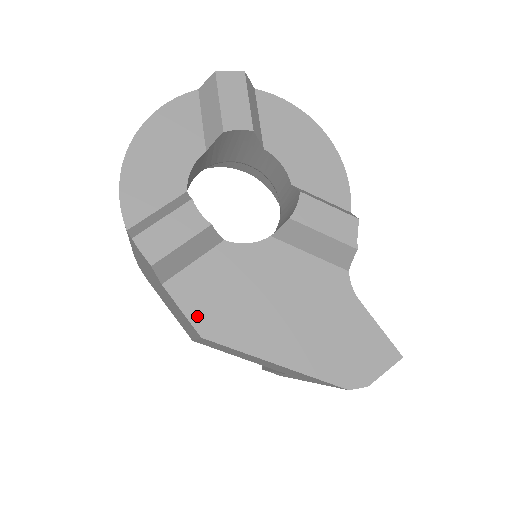
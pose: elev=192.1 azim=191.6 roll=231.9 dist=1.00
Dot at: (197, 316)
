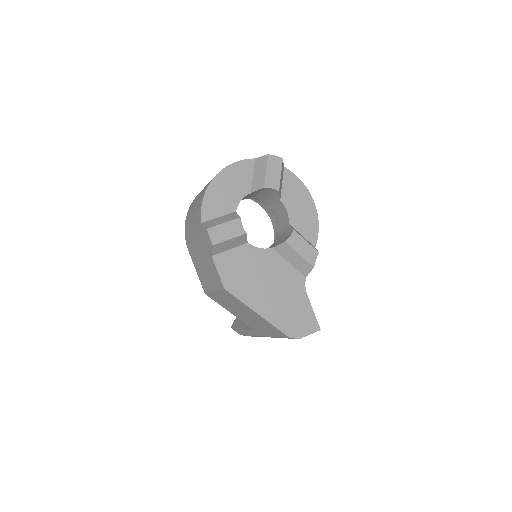
Dot at: (225, 277)
